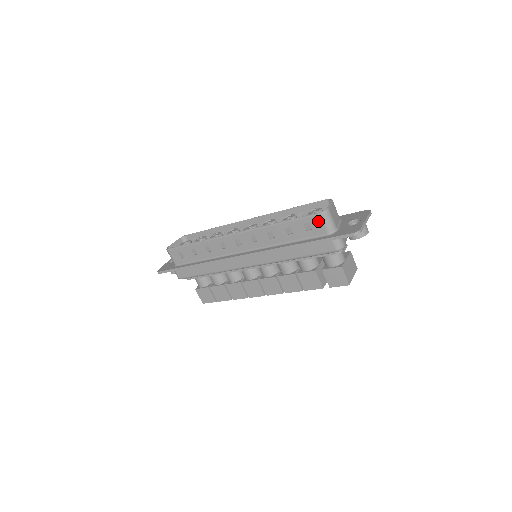
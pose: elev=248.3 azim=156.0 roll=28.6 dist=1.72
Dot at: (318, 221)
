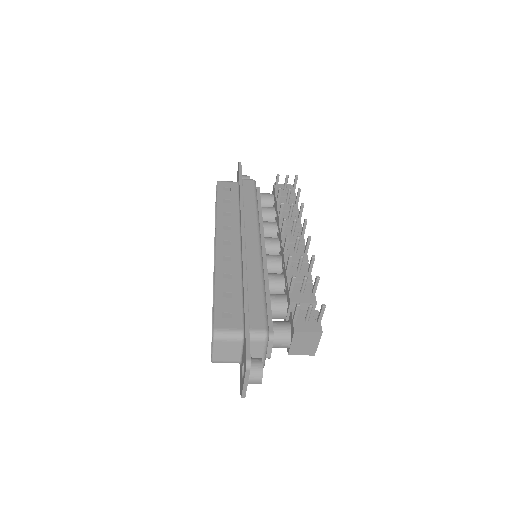
Dot at: occluded
